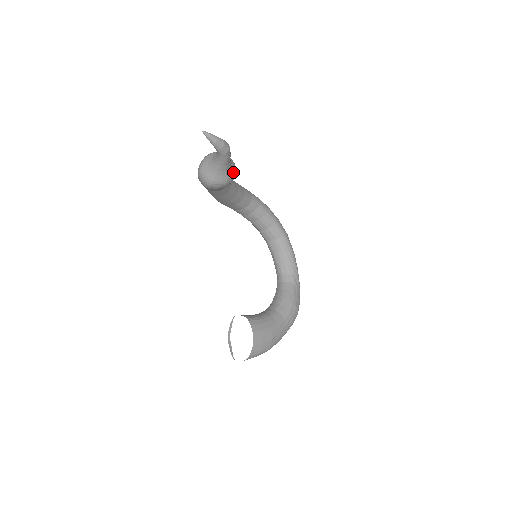
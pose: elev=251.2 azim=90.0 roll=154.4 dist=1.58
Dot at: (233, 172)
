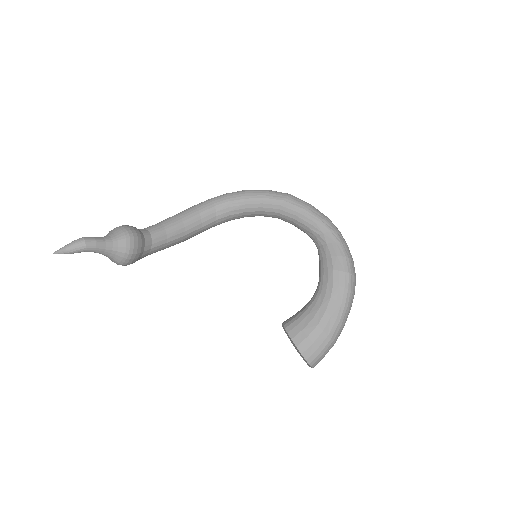
Dot at: (124, 242)
